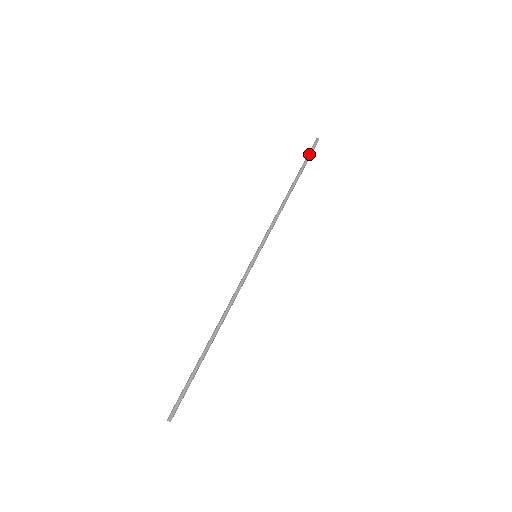
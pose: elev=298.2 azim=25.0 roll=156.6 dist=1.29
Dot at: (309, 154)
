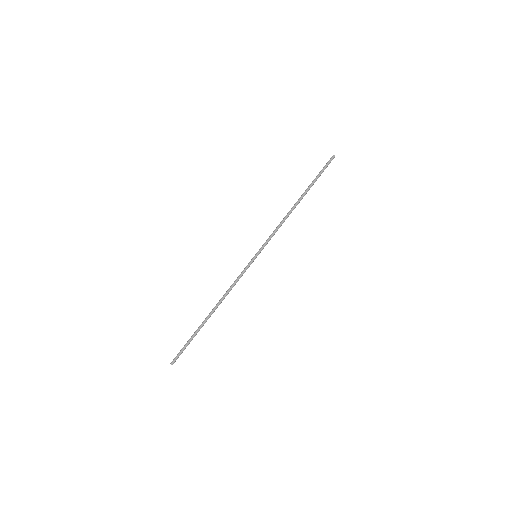
Dot at: (322, 170)
